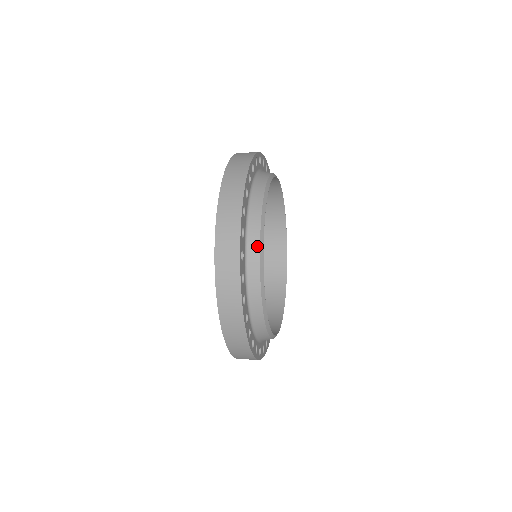
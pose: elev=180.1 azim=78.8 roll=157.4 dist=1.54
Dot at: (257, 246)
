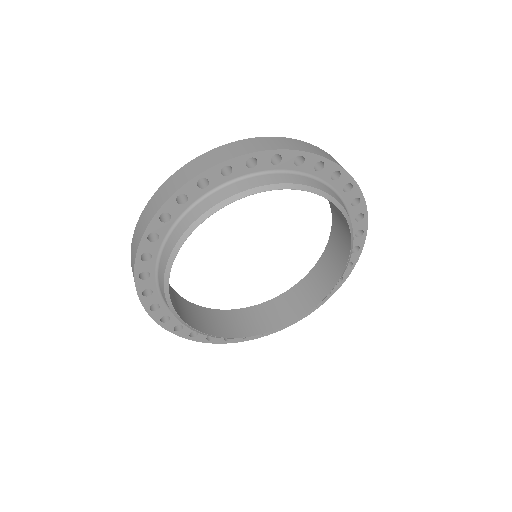
Dot at: occluded
